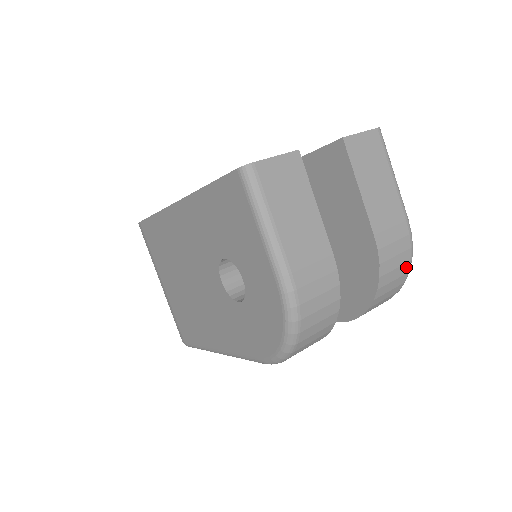
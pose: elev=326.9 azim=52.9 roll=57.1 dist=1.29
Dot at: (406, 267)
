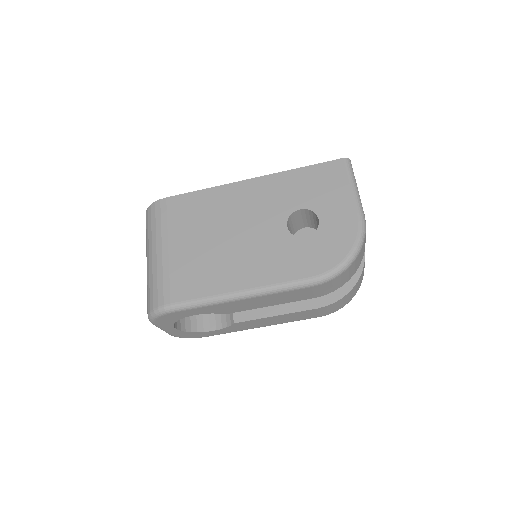
Dot at: (361, 282)
